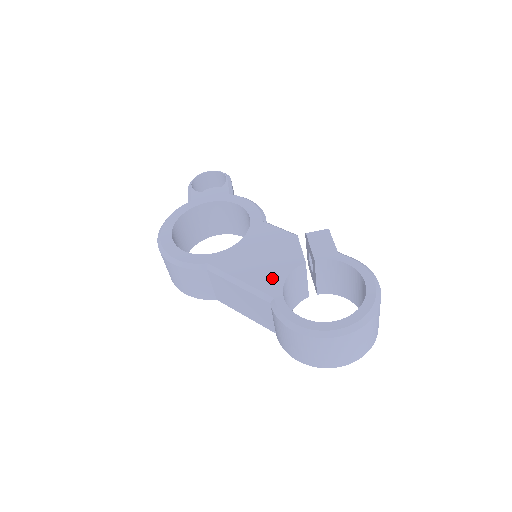
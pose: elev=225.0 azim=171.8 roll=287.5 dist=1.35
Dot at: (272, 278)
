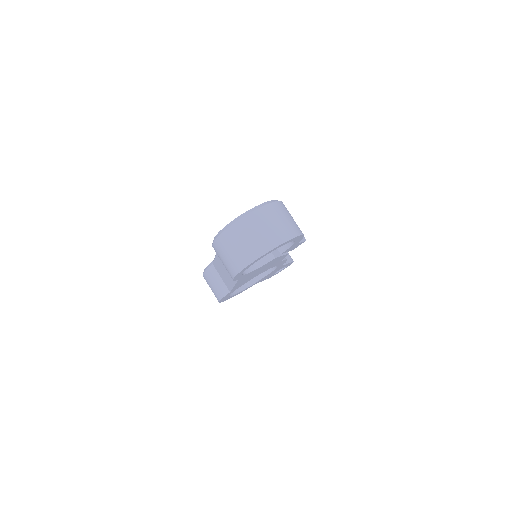
Dot at: occluded
